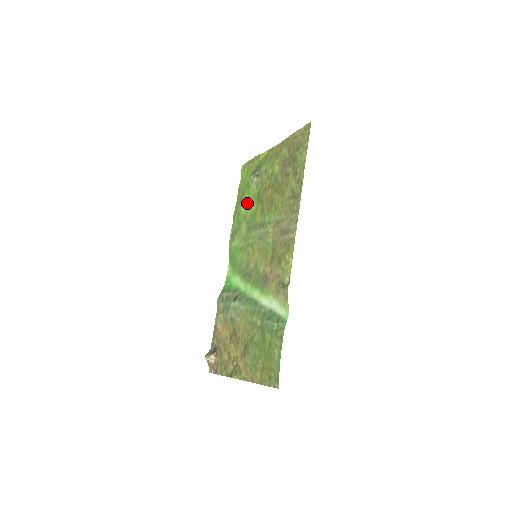
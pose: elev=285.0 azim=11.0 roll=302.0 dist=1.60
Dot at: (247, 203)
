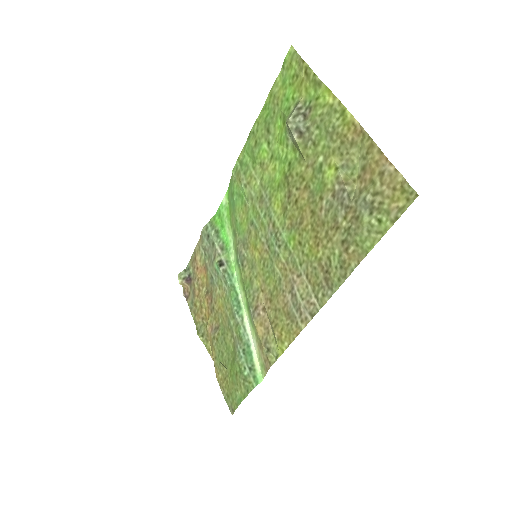
Dot at: (273, 147)
